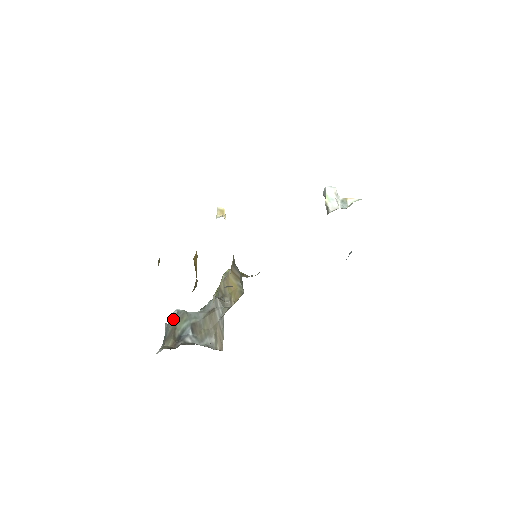
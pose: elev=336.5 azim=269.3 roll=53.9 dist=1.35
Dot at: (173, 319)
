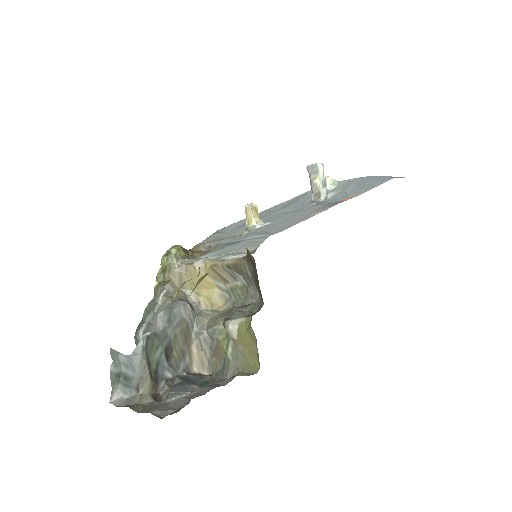
Dot at: (143, 351)
